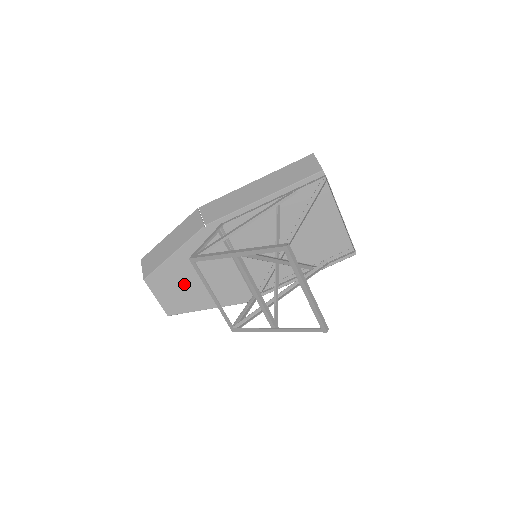
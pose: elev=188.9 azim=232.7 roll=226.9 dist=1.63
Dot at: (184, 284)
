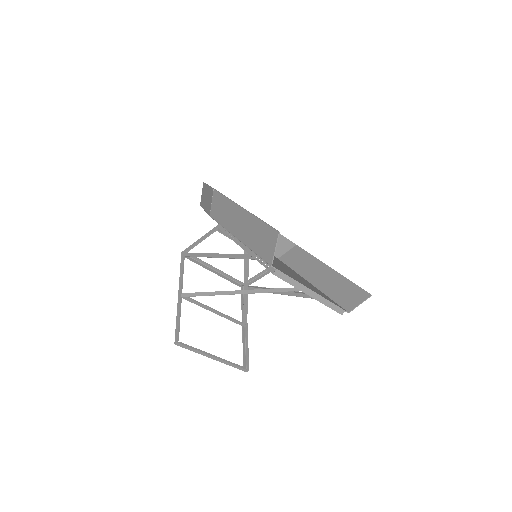
Dot at: occluded
